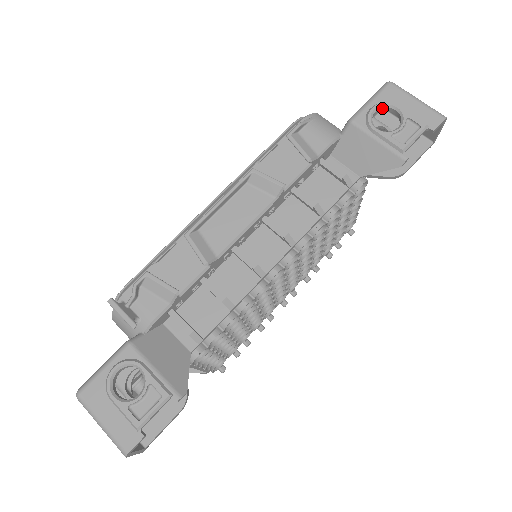
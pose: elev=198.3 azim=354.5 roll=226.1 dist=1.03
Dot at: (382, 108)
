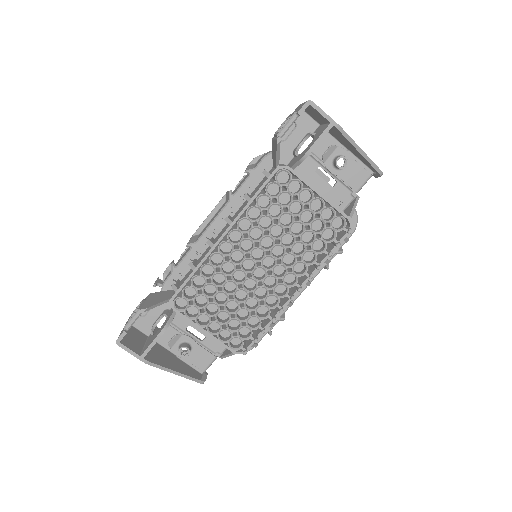
Dot at: occluded
